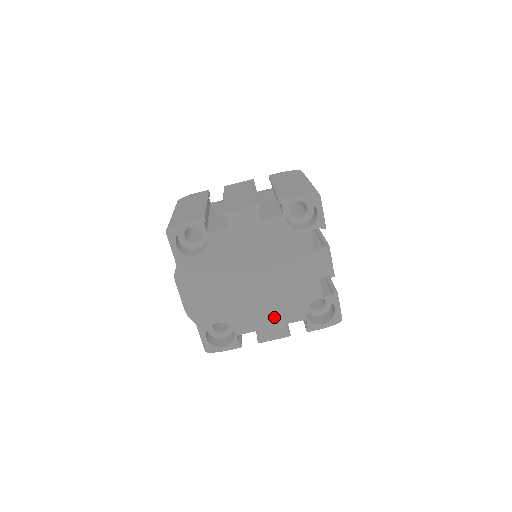
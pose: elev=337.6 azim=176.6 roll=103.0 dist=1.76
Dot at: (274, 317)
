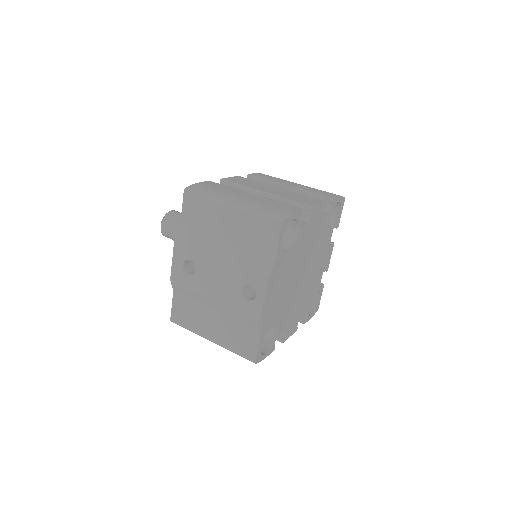
Dot at: (297, 313)
